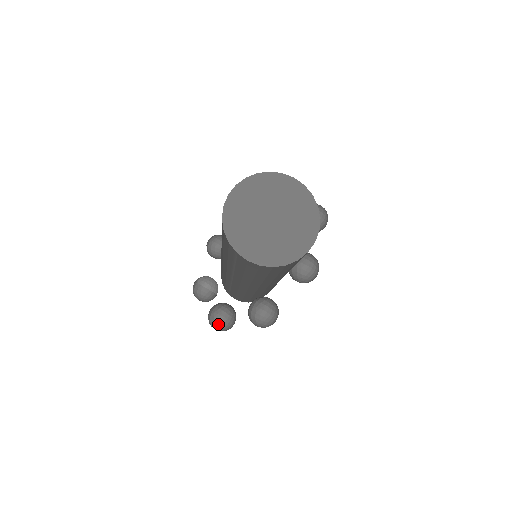
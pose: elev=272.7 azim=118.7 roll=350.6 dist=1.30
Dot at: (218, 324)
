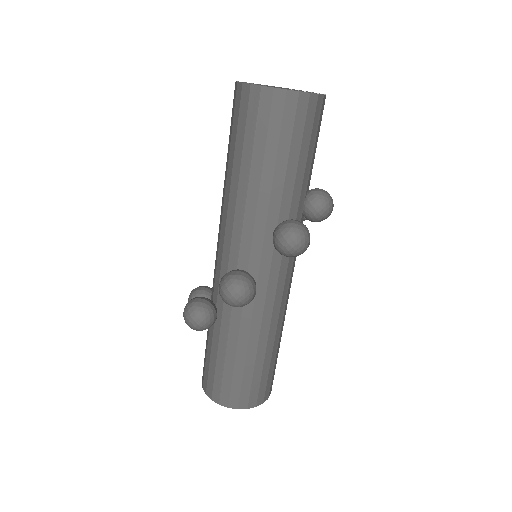
Dot at: (237, 279)
